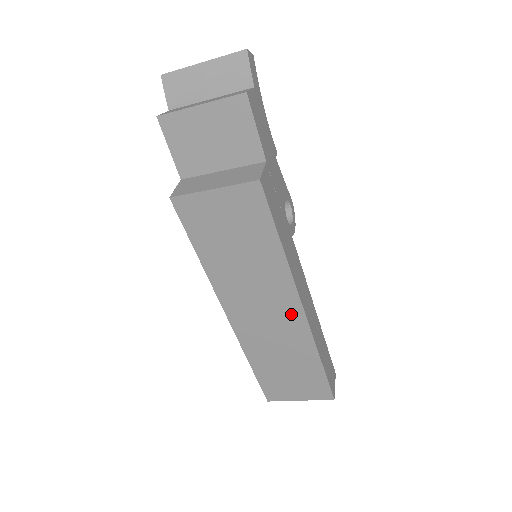
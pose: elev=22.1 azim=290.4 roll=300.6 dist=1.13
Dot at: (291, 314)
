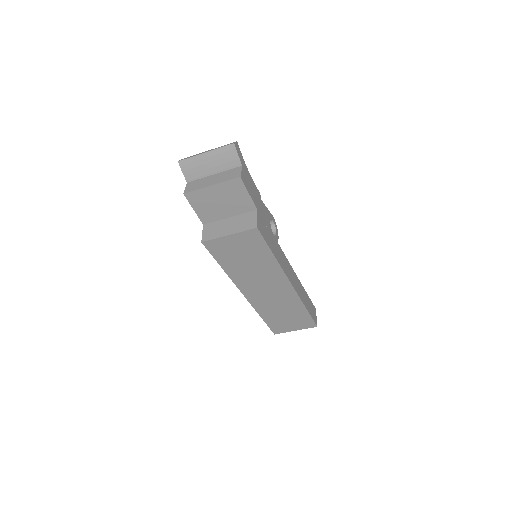
Dot at: (284, 288)
